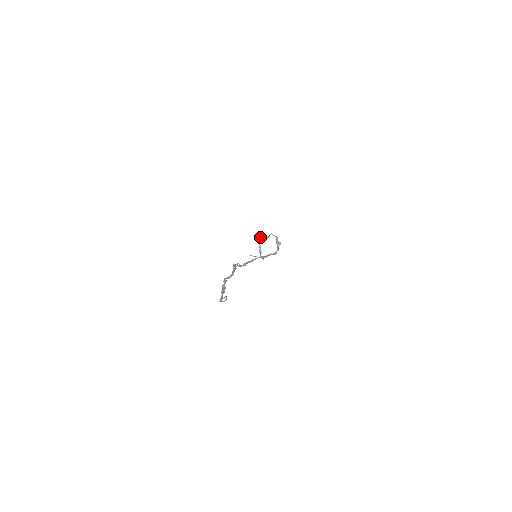
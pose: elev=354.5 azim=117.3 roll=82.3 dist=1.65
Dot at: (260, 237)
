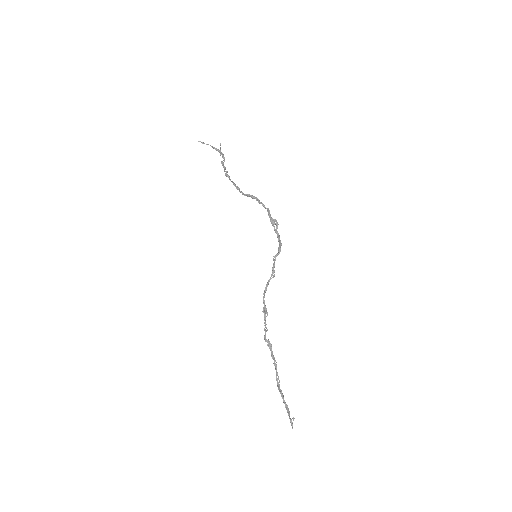
Dot at: occluded
